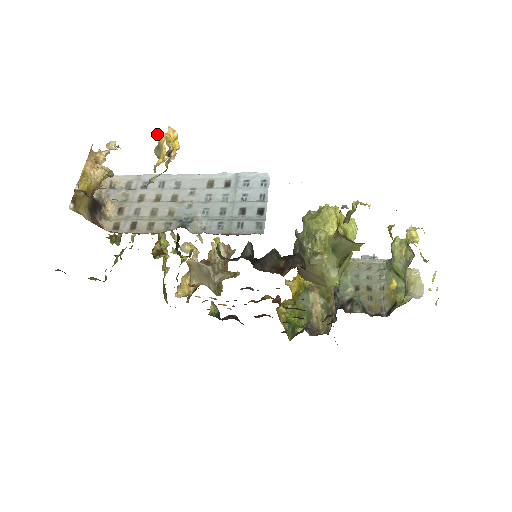
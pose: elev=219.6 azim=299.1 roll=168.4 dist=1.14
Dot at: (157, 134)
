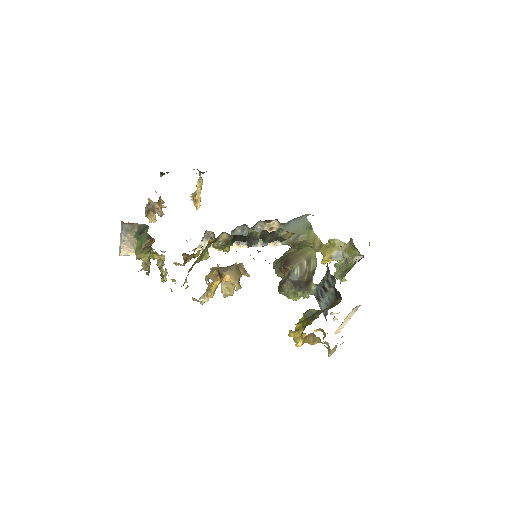
Dot at: (191, 196)
